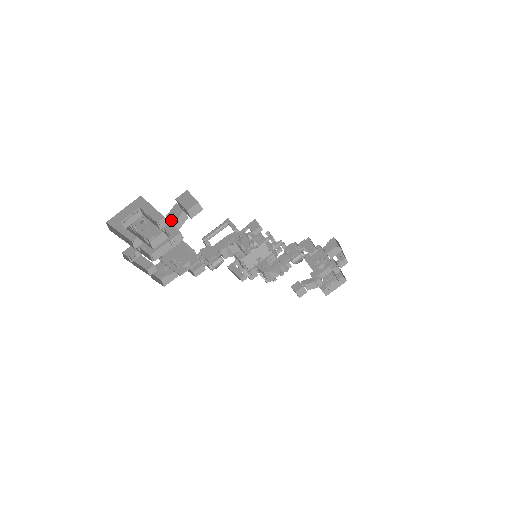
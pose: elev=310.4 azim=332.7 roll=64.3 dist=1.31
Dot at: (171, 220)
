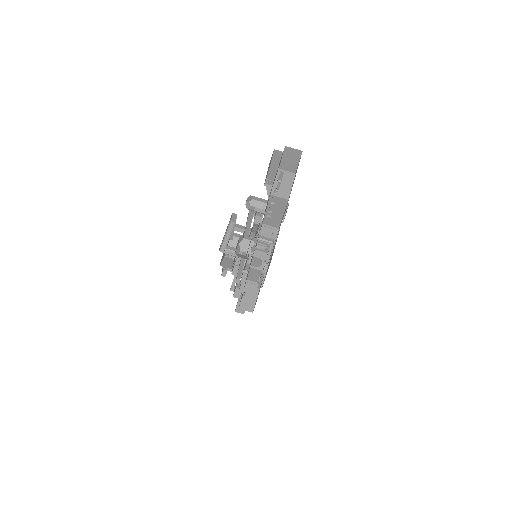
Dot at: occluded
